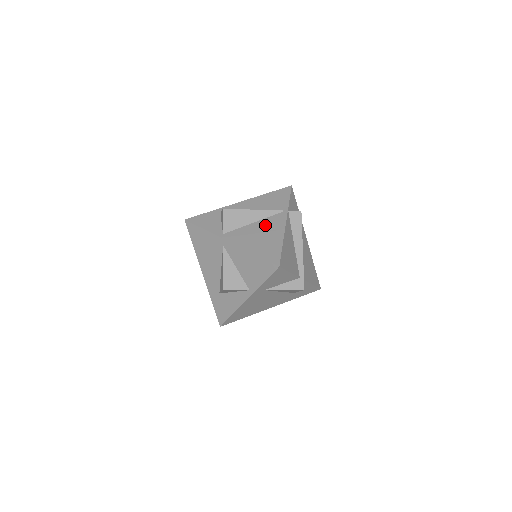
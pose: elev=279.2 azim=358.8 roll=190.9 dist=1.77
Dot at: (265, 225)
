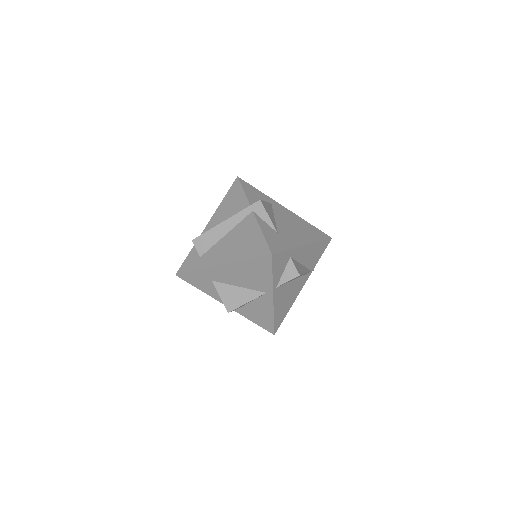
Dot at: (296, 286)
